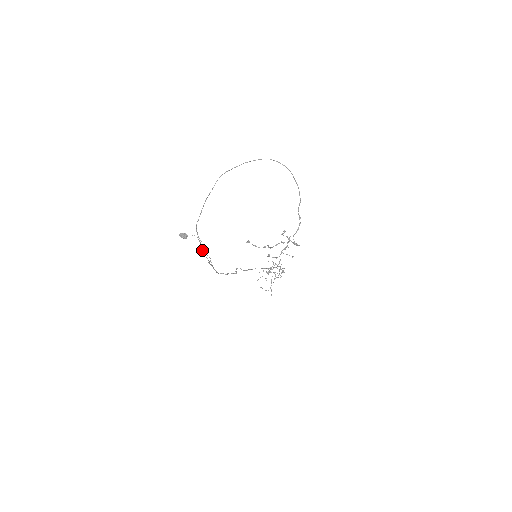
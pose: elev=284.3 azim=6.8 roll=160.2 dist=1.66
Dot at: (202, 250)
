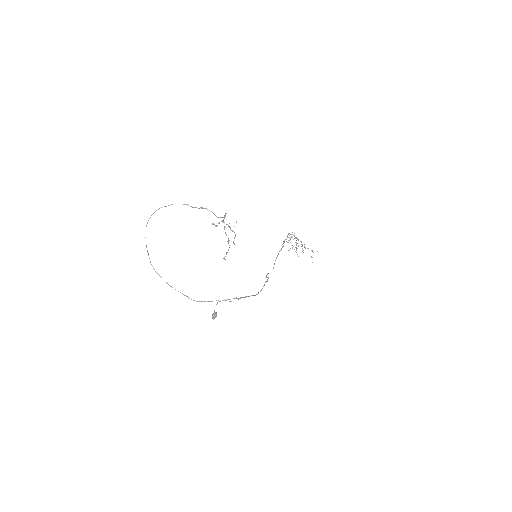
Dot at: occluded
